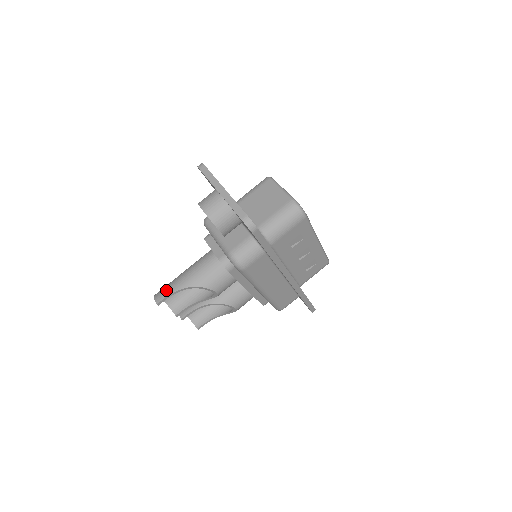
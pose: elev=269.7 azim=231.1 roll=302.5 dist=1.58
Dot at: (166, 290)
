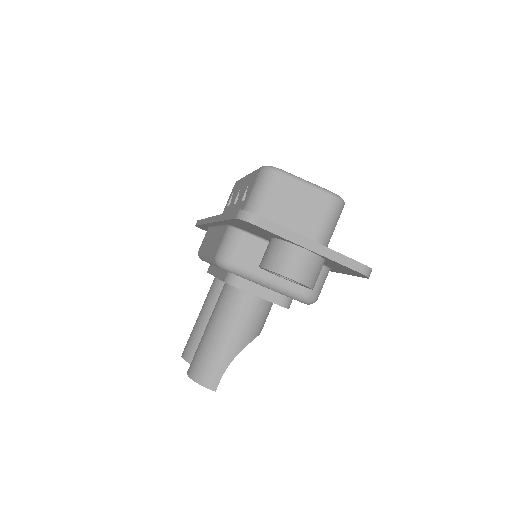
Dot at: (215, 369)
